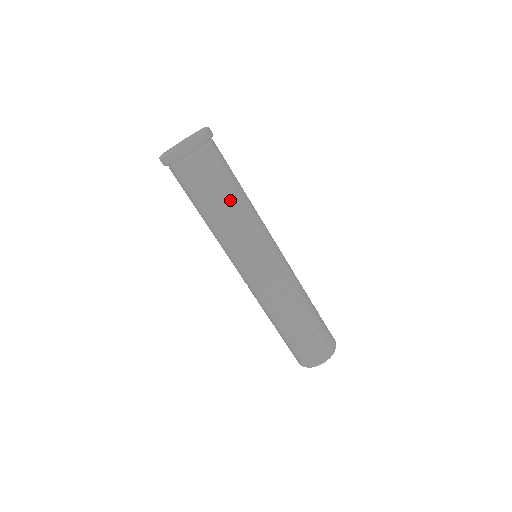
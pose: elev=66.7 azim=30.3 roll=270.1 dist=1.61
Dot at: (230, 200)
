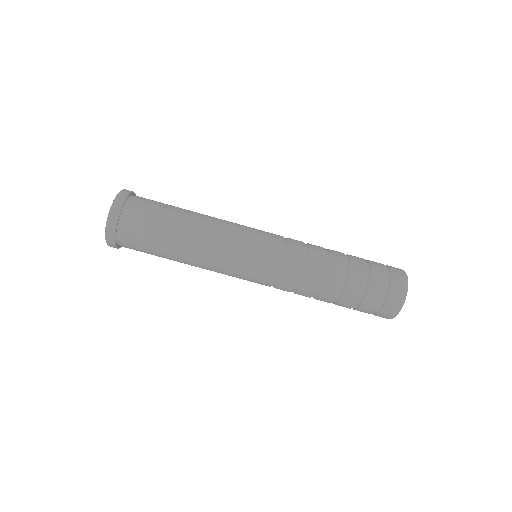
Dot at: (187, 218)
